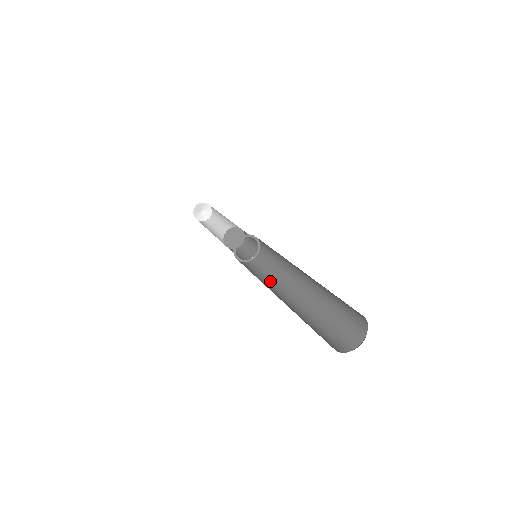
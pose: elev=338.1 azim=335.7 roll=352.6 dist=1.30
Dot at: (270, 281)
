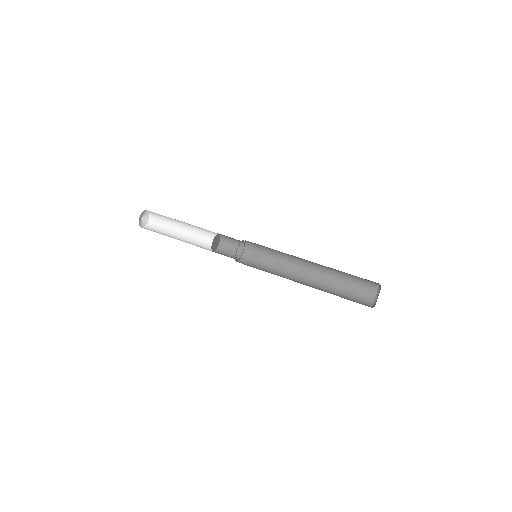
Dot at: (278, 269)
